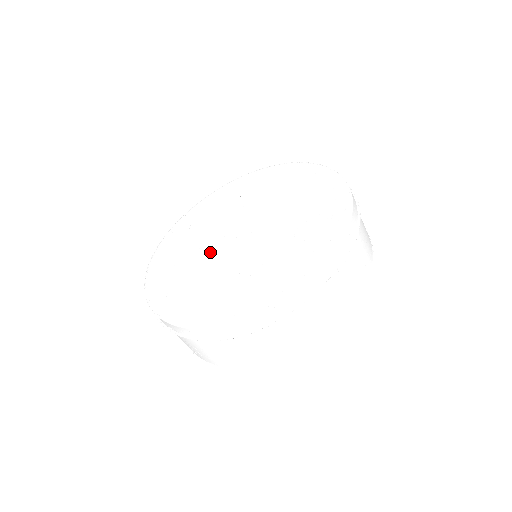
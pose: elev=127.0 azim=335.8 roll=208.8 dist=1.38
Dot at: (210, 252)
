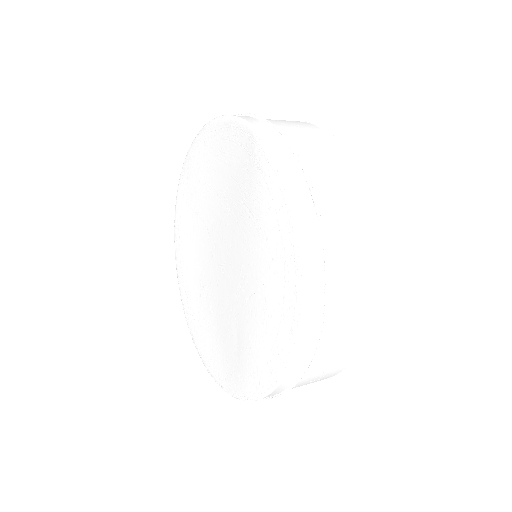
Dot at: (222, 303)
